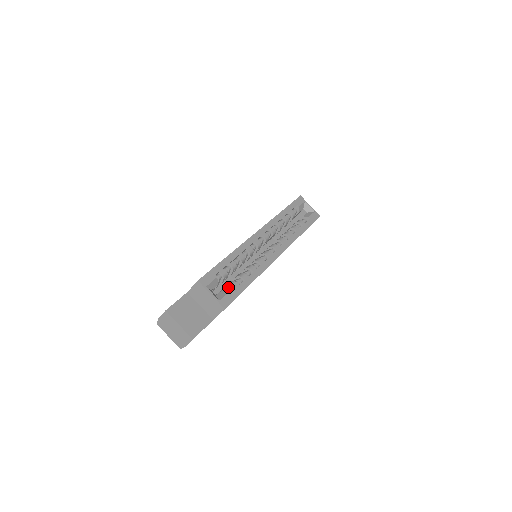
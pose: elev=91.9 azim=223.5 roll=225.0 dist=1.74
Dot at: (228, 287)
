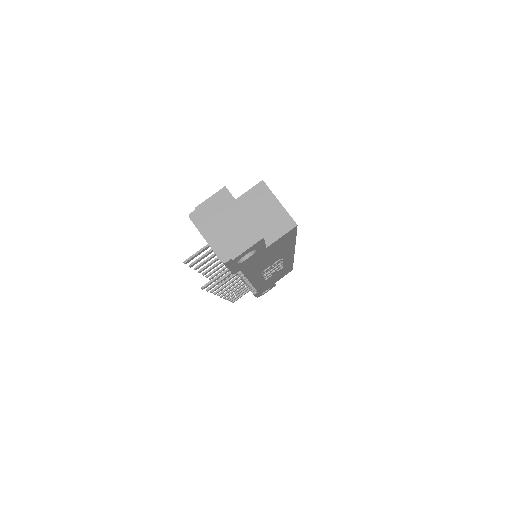
Dot at: occluded
